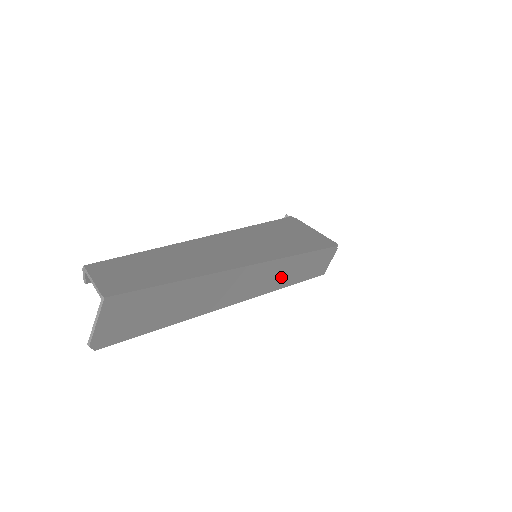
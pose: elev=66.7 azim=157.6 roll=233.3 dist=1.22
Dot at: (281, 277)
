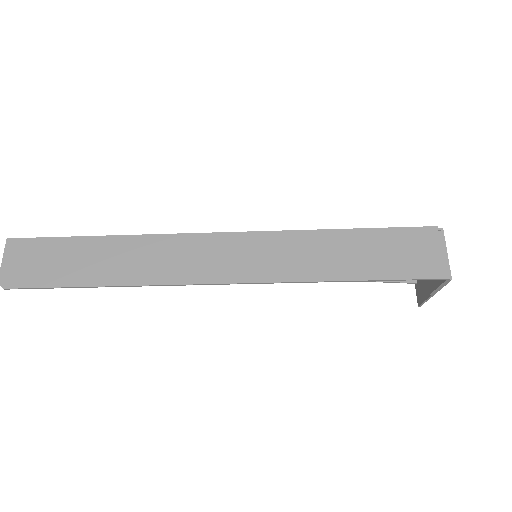
Dot at: (287, 262)
